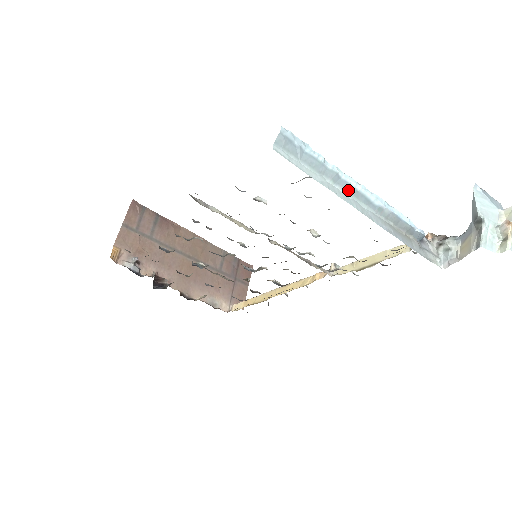
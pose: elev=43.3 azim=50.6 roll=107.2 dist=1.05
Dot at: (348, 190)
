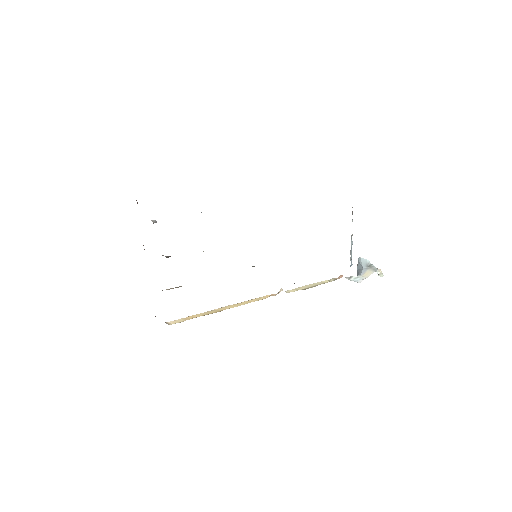
Dot at: occluded
